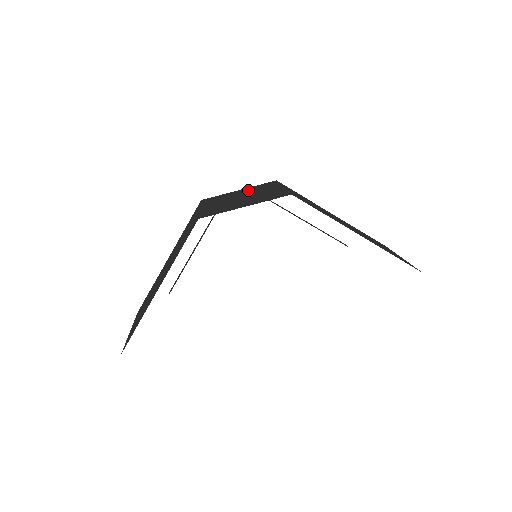
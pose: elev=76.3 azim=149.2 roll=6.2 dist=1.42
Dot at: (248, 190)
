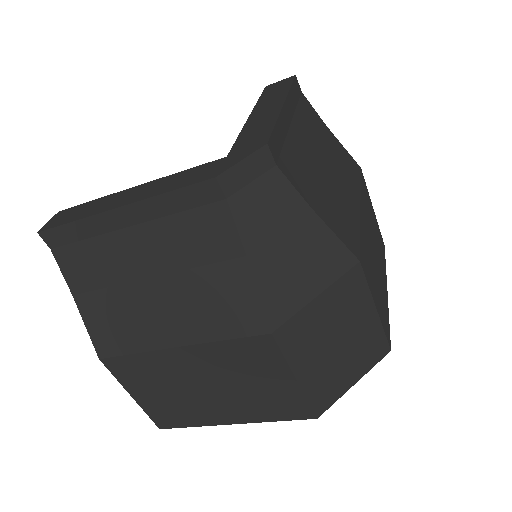
Dot at: (335, 307)
